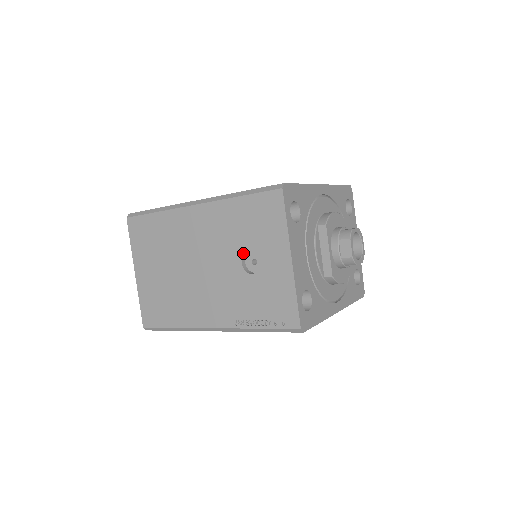
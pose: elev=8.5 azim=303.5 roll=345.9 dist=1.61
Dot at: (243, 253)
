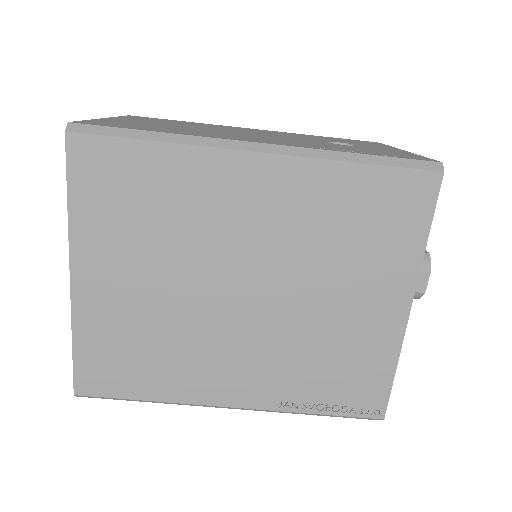
Dot at: (329, 141)
